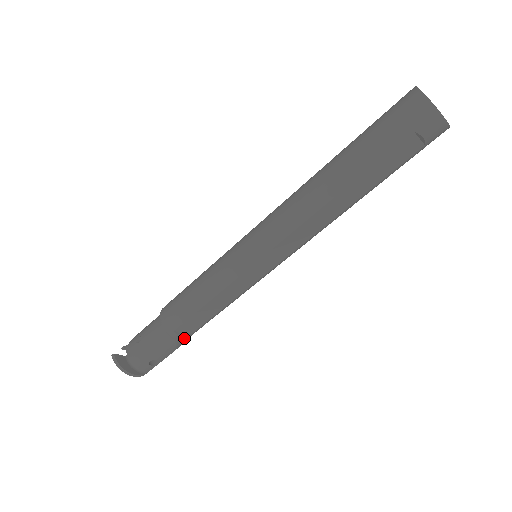
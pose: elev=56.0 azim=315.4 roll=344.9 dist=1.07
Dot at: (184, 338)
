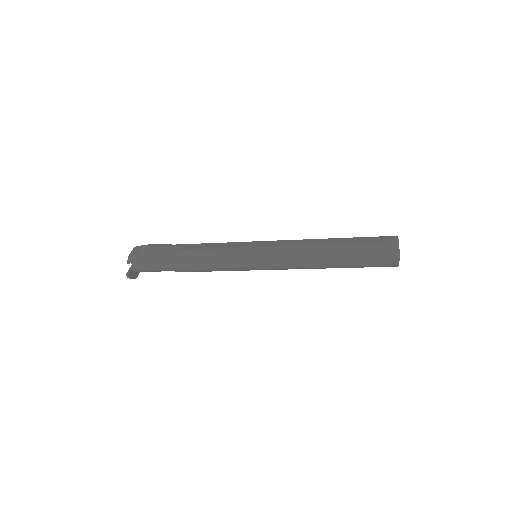
Dot at: occluded
